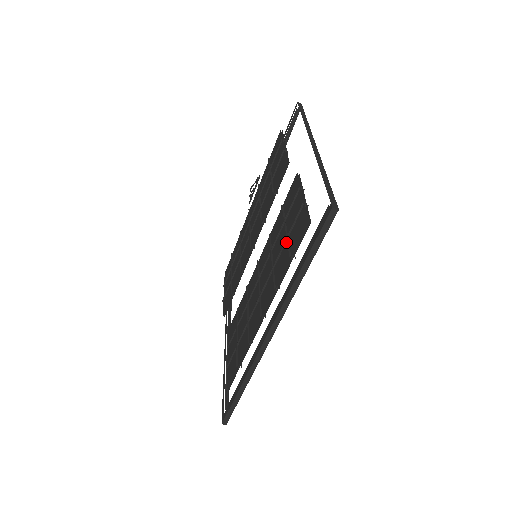
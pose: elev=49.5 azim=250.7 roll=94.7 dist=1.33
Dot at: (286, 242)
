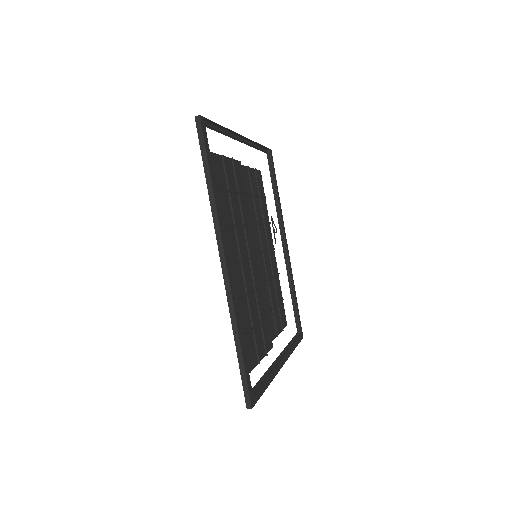
Dot at: occluded
